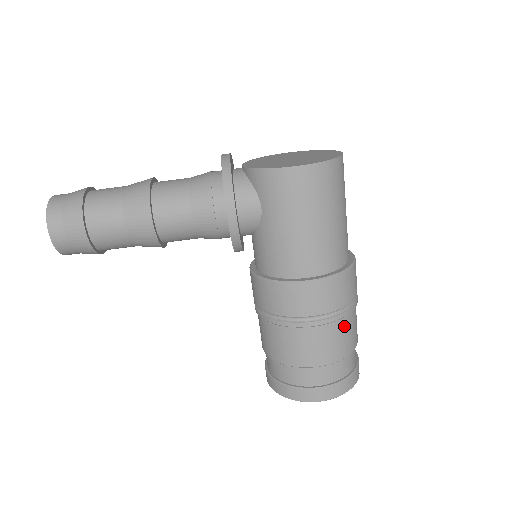
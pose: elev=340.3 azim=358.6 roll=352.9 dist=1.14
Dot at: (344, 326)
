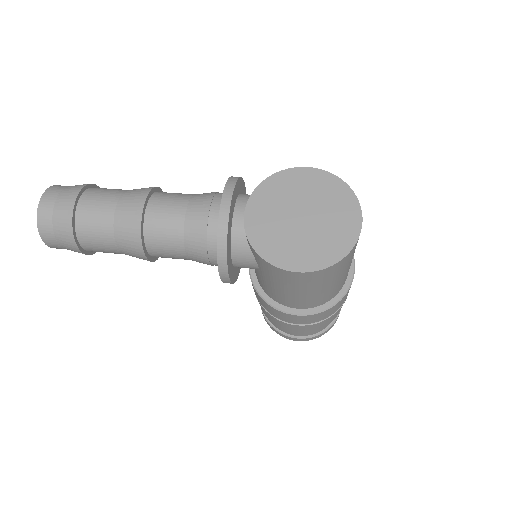
Dot at: (327, 320)
